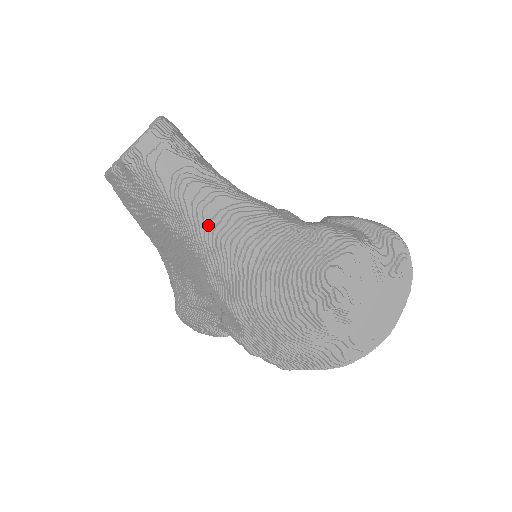
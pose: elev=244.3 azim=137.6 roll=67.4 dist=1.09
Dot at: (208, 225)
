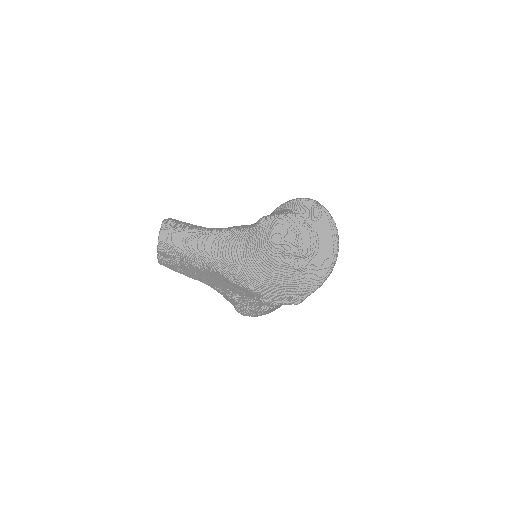
Dot at: (211, 254)
